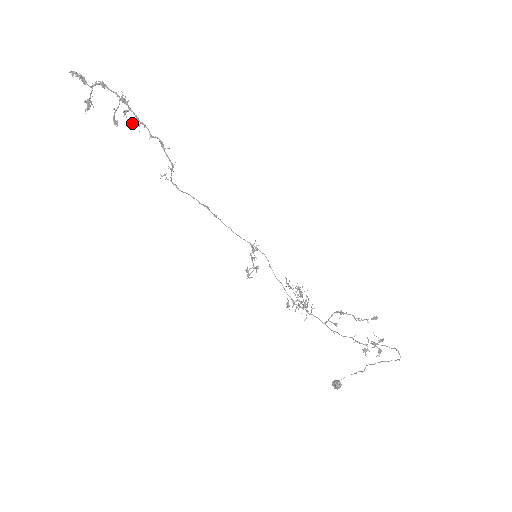
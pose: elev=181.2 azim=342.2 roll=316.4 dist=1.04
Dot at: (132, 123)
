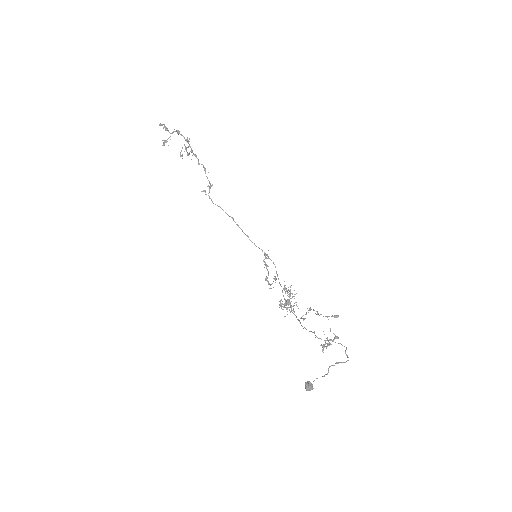
Dot at: (188, 154)
